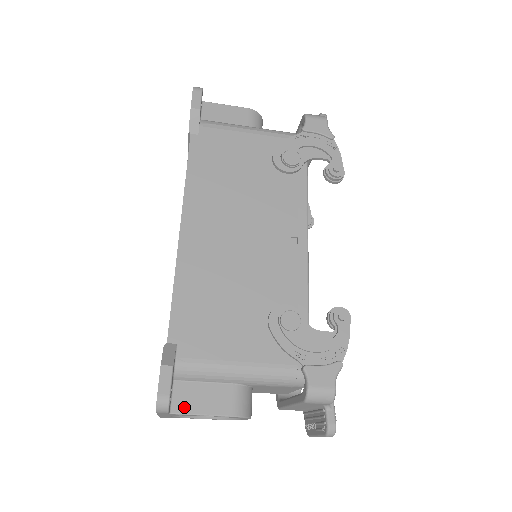
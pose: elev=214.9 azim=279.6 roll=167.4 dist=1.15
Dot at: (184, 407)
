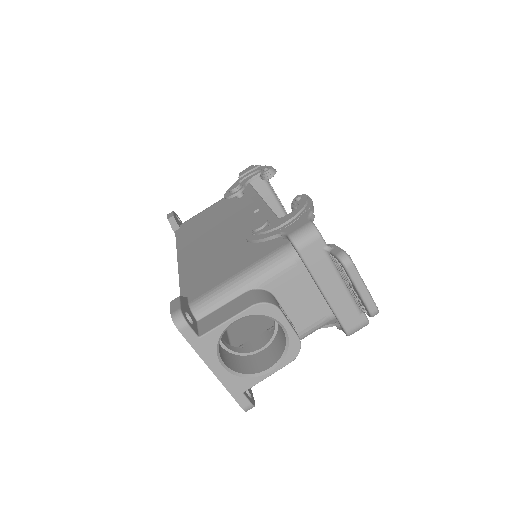
Dot at: (210, 327)
